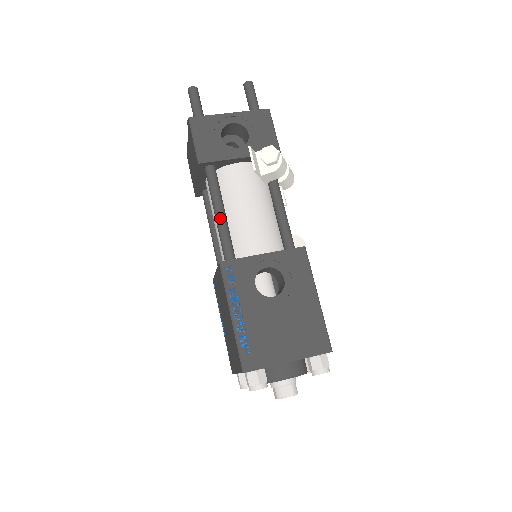
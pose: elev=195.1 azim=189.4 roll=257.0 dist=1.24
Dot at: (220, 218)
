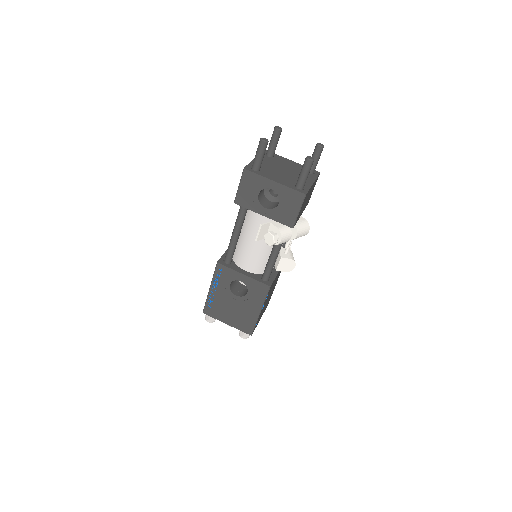
Dot at: (233, 238)
